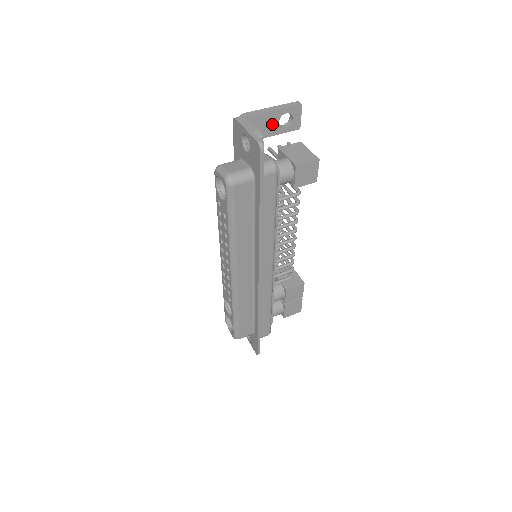
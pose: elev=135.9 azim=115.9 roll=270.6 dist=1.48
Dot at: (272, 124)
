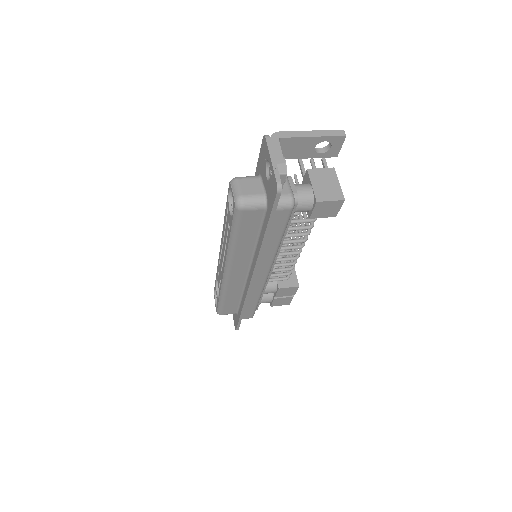
Dot at: (306, 148)
